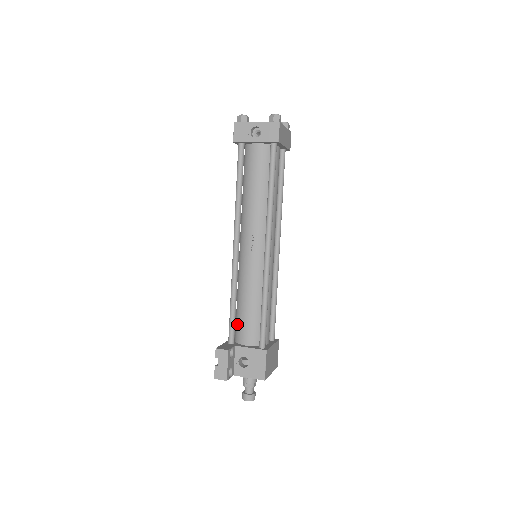
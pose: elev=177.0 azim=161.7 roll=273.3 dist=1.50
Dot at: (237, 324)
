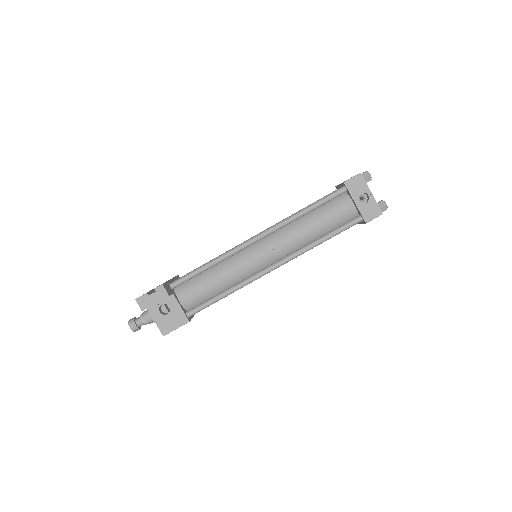
Dot at: (190, 280)
